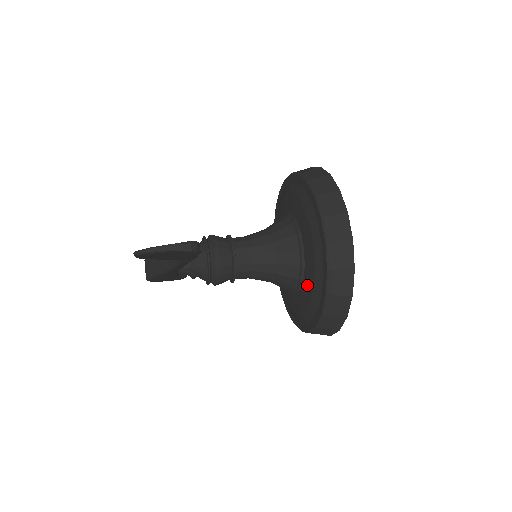
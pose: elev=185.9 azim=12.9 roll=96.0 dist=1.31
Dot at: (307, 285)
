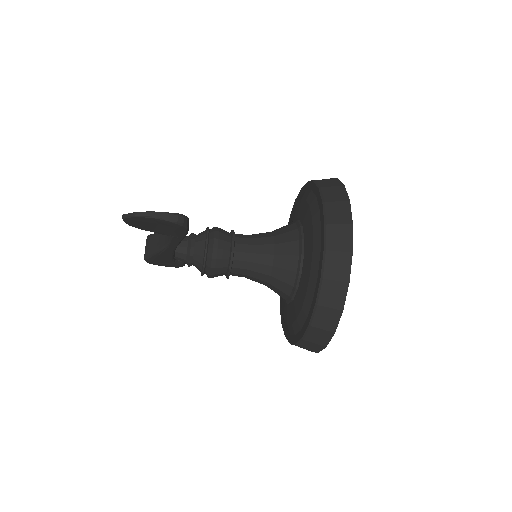
Dot at: (300, 293)
